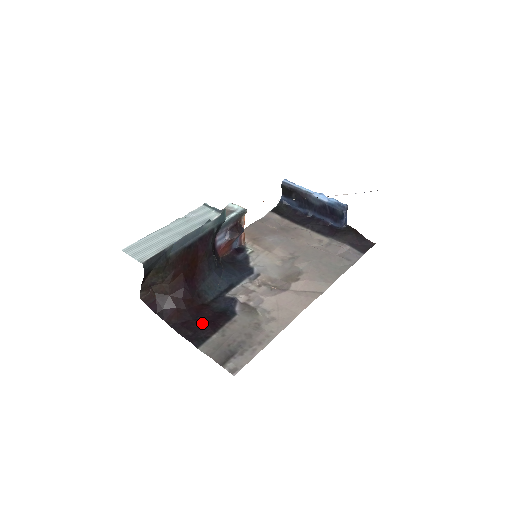
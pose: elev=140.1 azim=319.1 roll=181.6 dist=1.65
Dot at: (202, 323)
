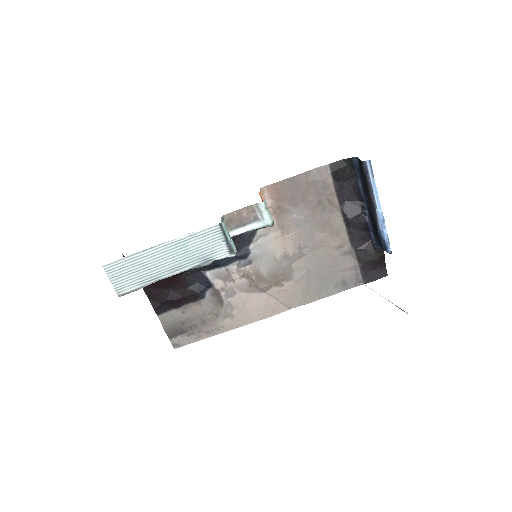
Dot at: (171, 296)
